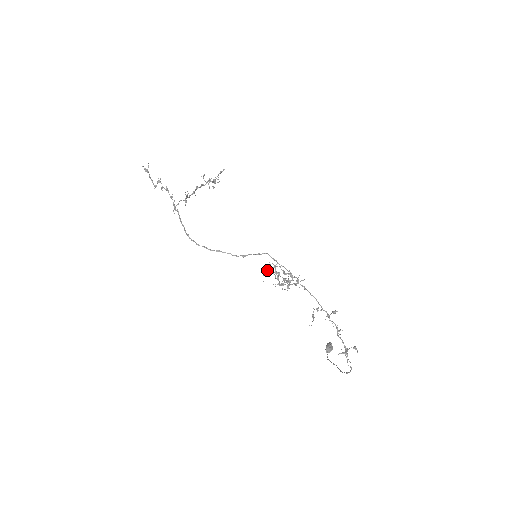
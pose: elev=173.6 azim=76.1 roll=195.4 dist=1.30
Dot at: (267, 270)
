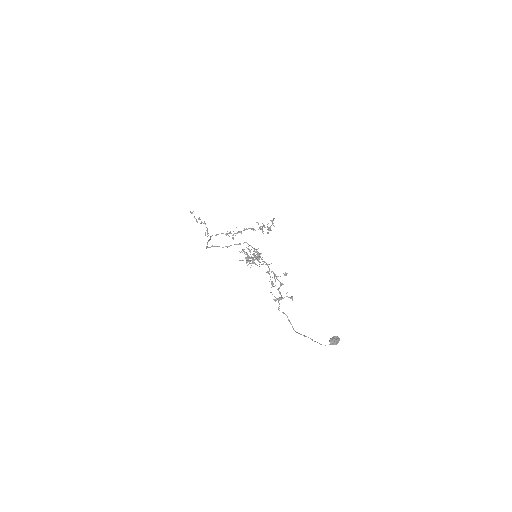
Dot at: occluded
